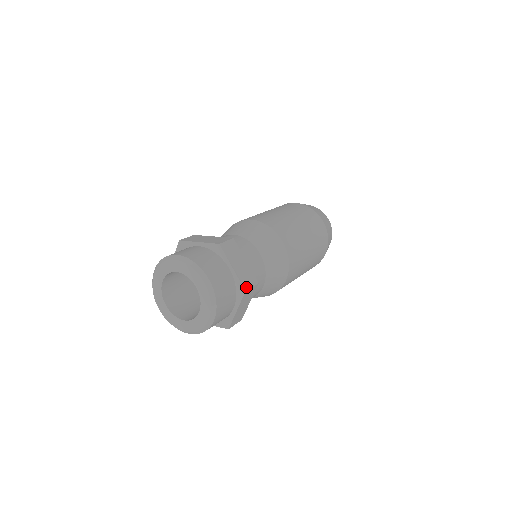
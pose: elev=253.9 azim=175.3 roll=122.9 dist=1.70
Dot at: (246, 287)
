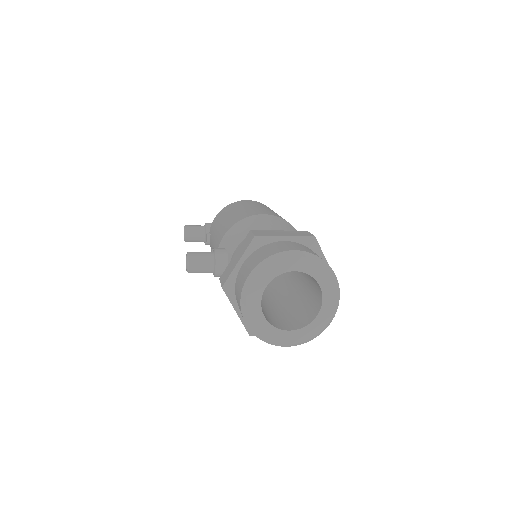
Dot at: occluded
